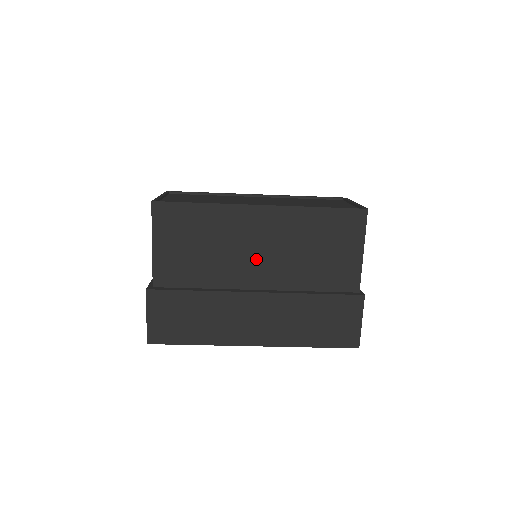
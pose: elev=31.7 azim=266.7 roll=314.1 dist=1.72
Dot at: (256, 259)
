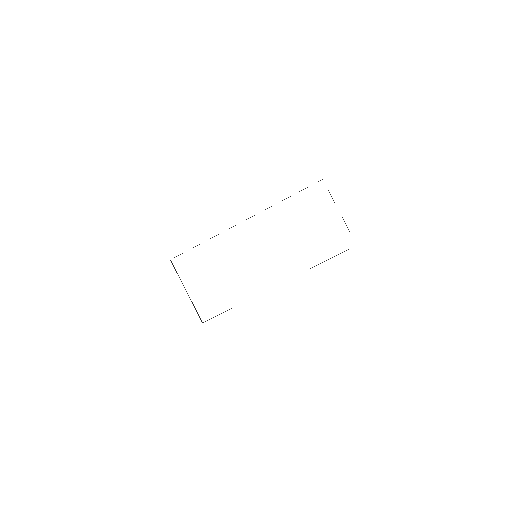
Dot at: occluded
